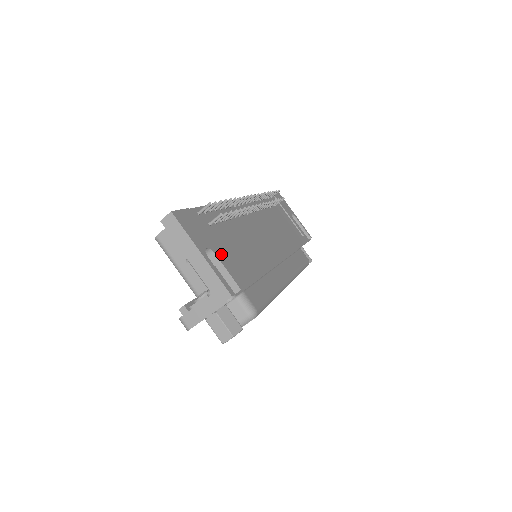
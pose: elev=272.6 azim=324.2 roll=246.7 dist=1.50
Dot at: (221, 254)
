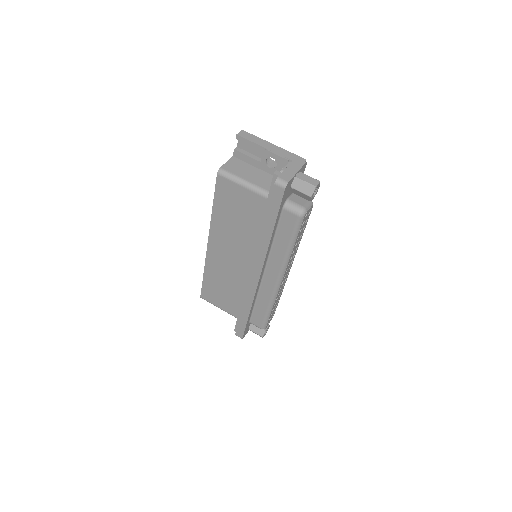
Dot at: occluded
